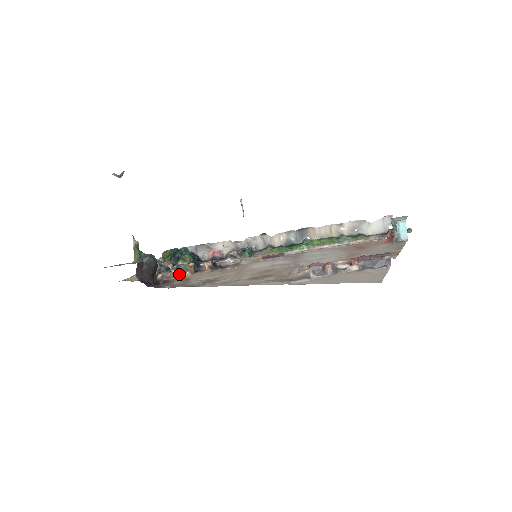
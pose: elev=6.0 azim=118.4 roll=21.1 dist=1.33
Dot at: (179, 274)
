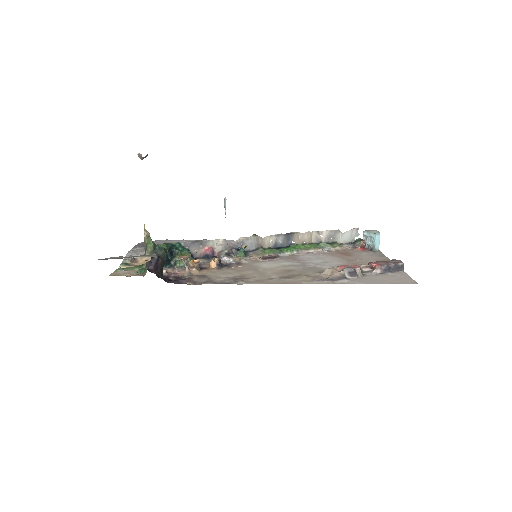
Dot at: (183, 270)
